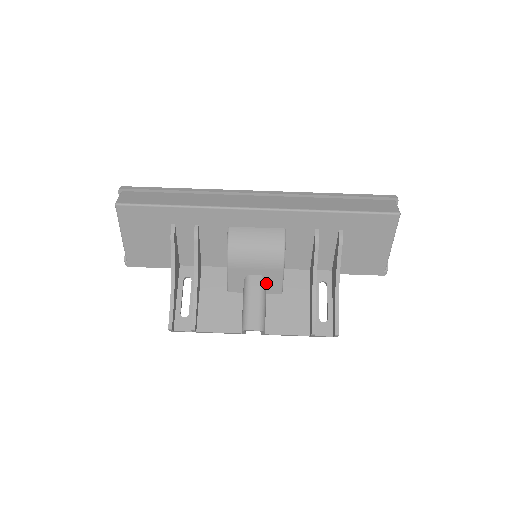
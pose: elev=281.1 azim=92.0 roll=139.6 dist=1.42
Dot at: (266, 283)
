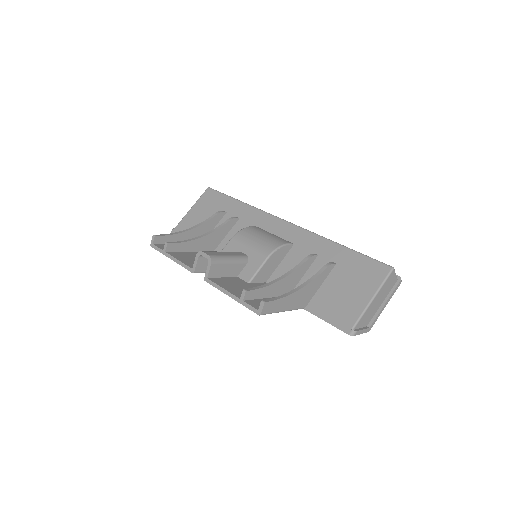
Dot at: (245, 266)
